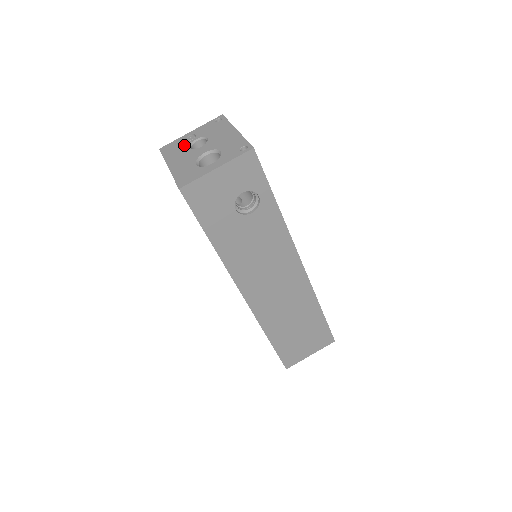
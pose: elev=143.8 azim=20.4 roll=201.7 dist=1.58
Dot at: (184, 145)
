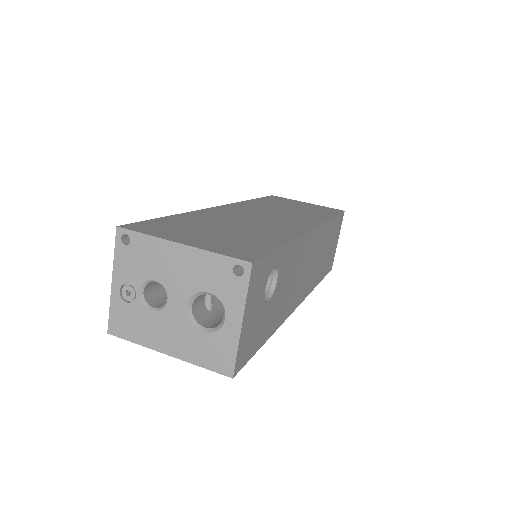
Dot at: (137, 310)
